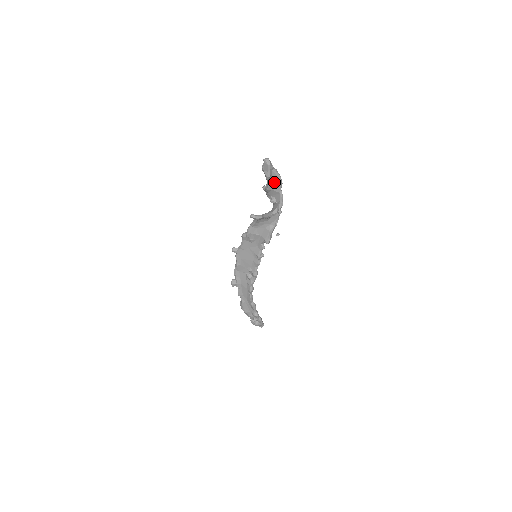
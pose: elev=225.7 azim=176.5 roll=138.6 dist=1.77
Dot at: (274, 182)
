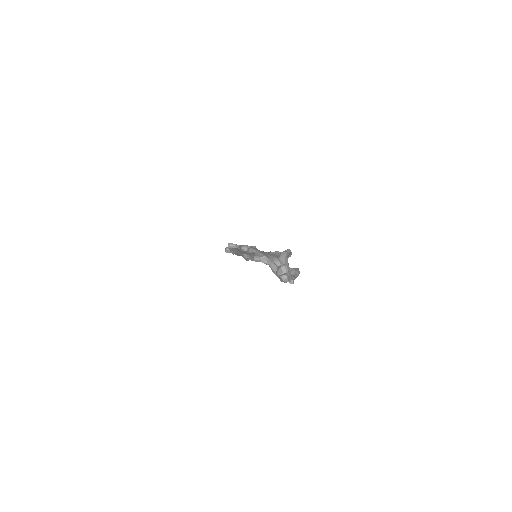
Dot at: occluded
